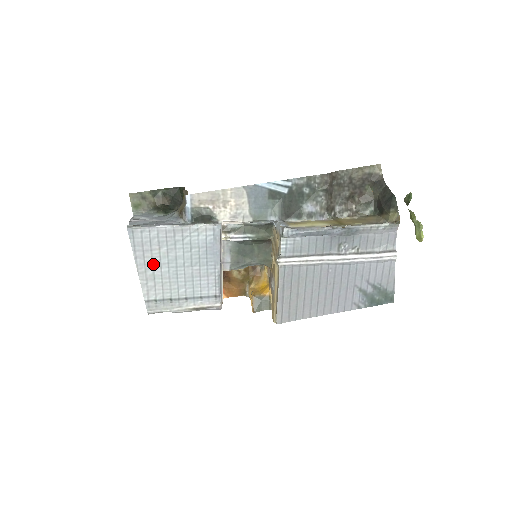
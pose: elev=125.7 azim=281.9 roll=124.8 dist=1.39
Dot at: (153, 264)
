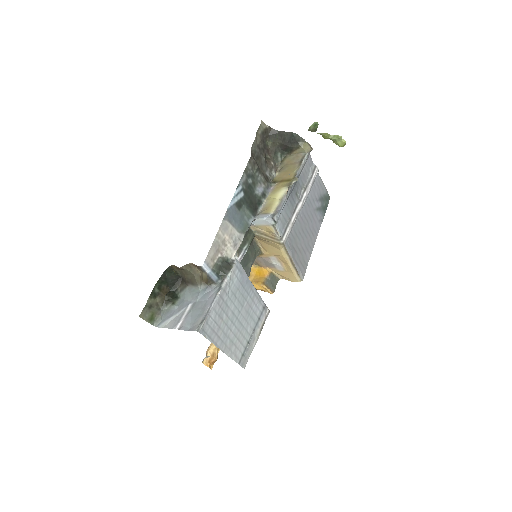
Dot at: (226, 335)
